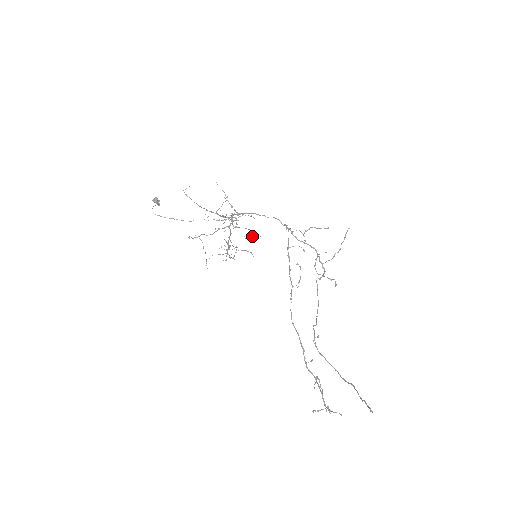
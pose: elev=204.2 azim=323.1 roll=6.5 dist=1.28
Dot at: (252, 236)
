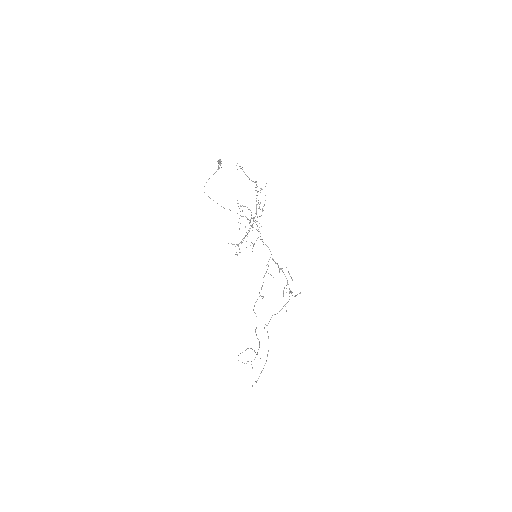
Dot at: (253, 246)
